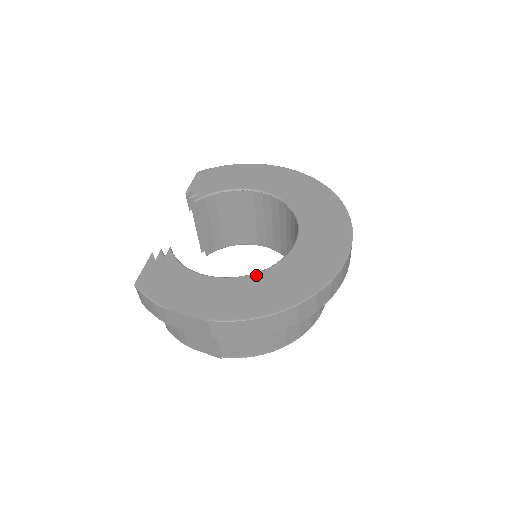
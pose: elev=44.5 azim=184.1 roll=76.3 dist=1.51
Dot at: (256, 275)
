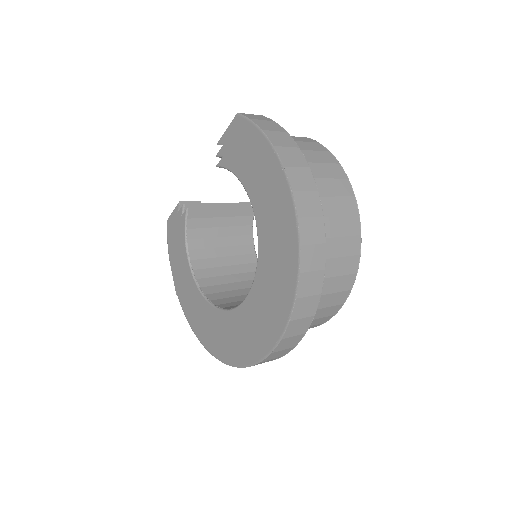
Dot at: (203, 300)
